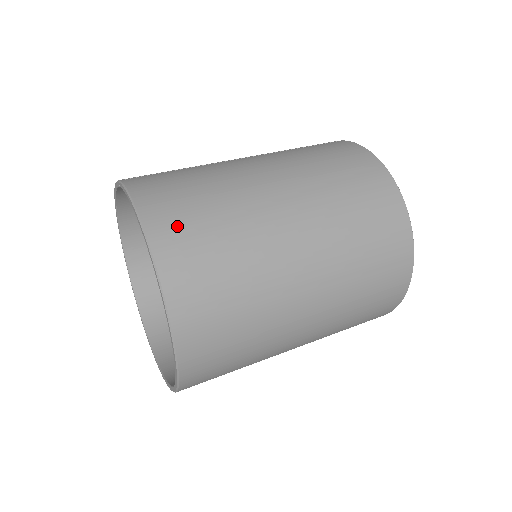
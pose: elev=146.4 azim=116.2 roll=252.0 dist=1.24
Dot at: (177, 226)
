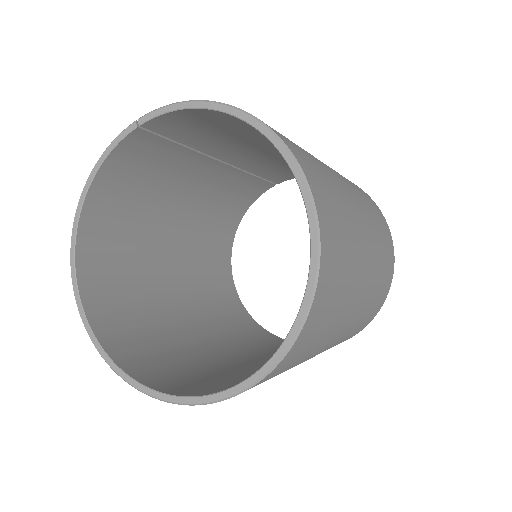
Dot at: occluded
